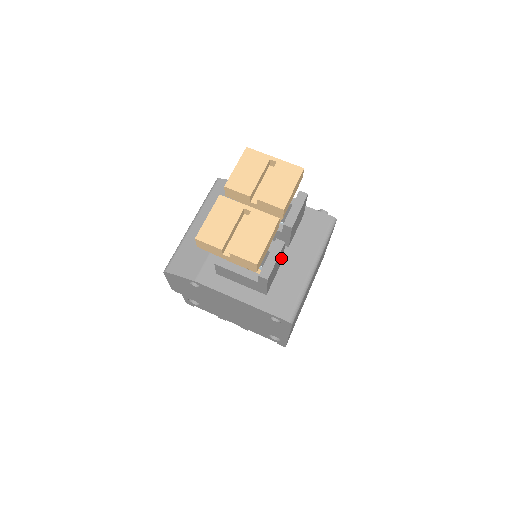
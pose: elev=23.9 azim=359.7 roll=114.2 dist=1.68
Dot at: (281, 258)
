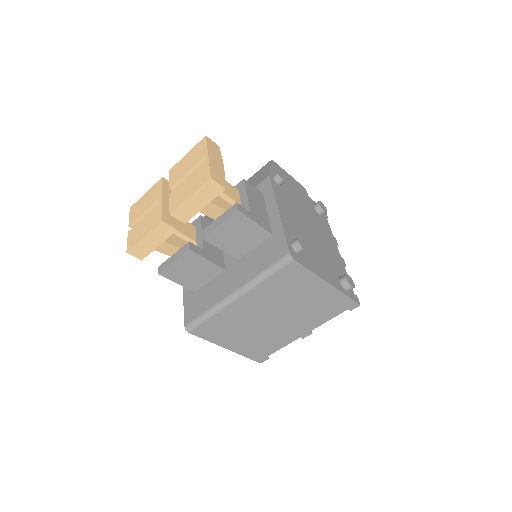
Dot at: (208, 265)
